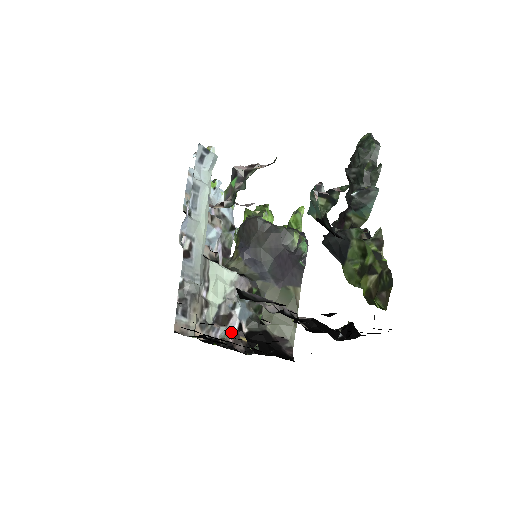
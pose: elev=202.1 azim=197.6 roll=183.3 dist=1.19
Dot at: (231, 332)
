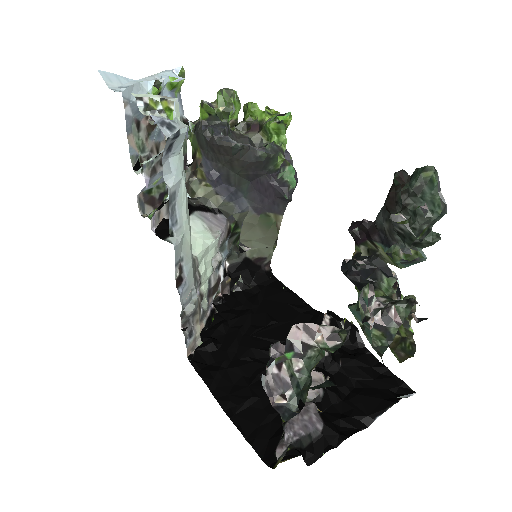
Dot at: (256, 377)
